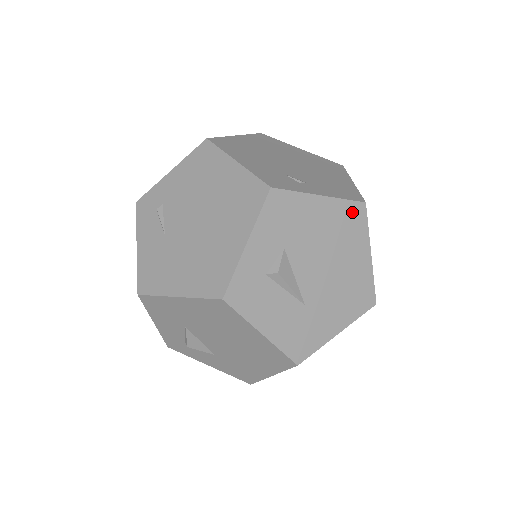
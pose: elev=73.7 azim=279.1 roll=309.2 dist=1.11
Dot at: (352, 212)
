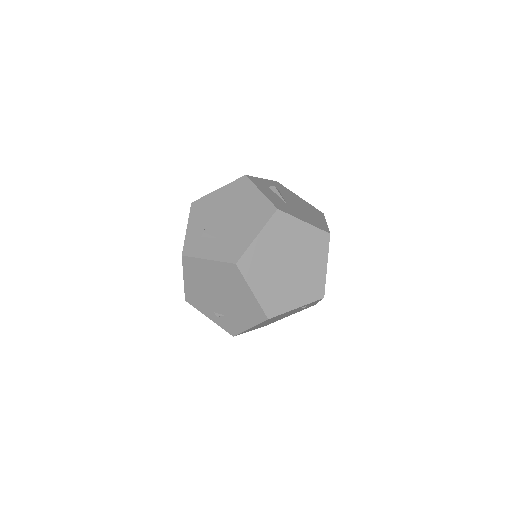
Dot at: (316, 210)
